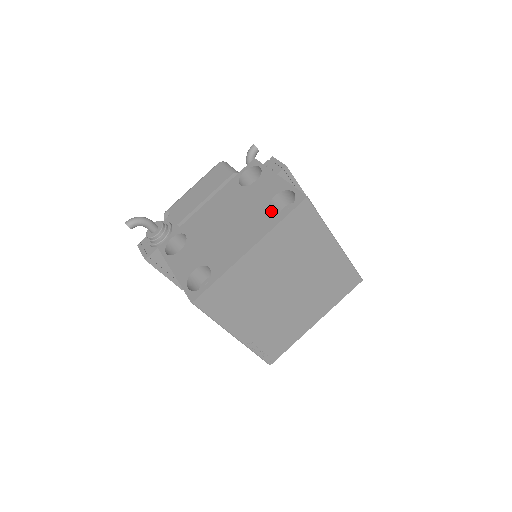
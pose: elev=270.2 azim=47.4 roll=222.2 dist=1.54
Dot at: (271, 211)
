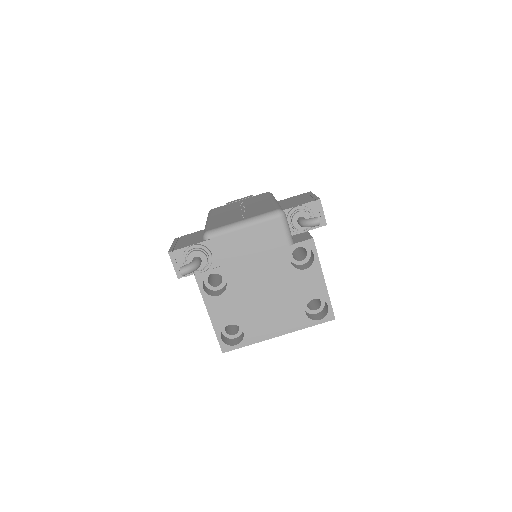
Dot at: (305, 307)
